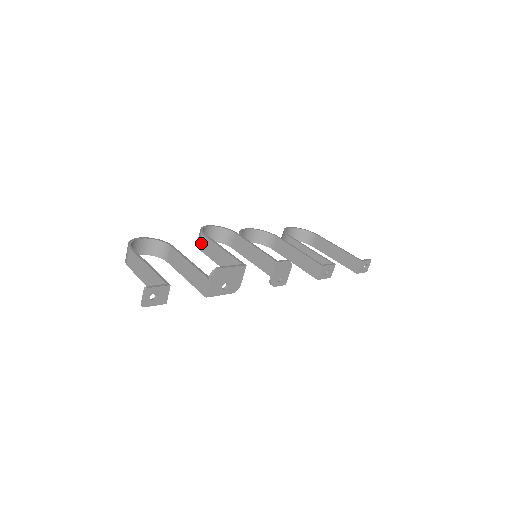
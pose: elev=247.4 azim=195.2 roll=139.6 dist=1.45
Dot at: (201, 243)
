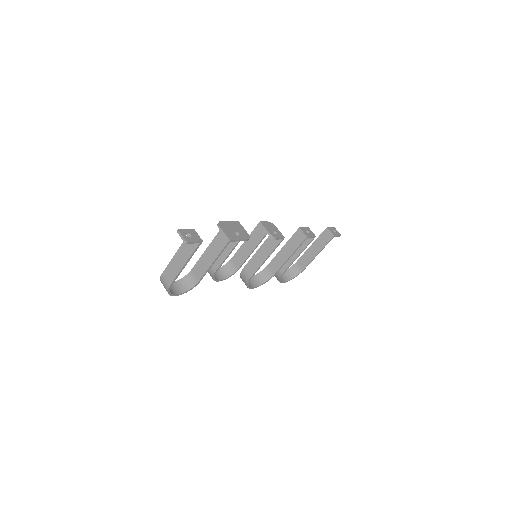
Dot at: (212, 267)
